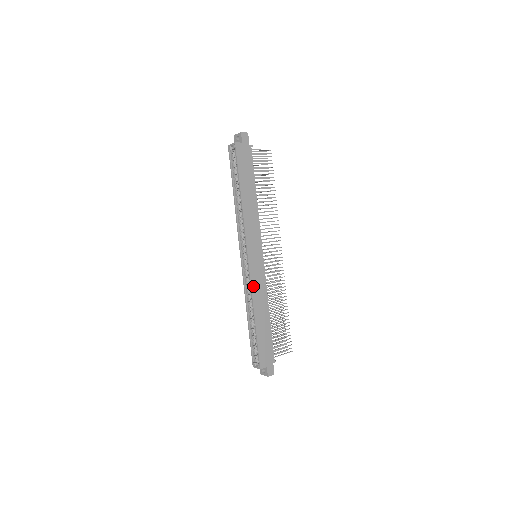
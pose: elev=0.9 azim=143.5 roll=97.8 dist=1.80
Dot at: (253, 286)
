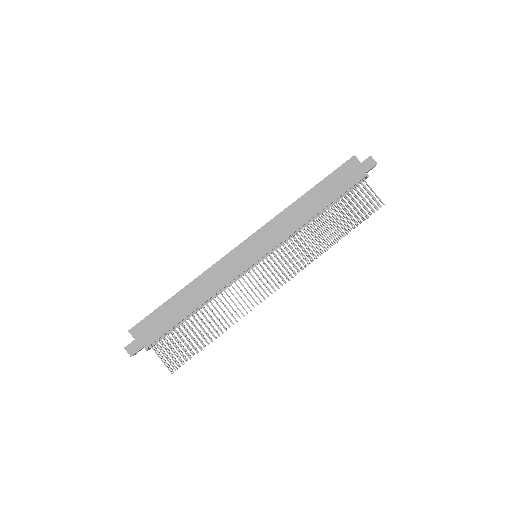
Dot at: (218, 265)
